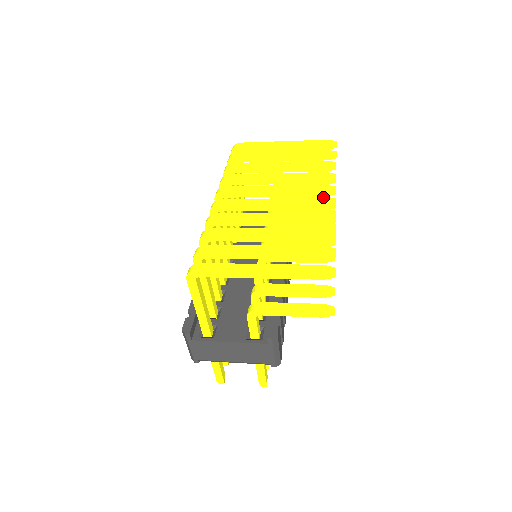
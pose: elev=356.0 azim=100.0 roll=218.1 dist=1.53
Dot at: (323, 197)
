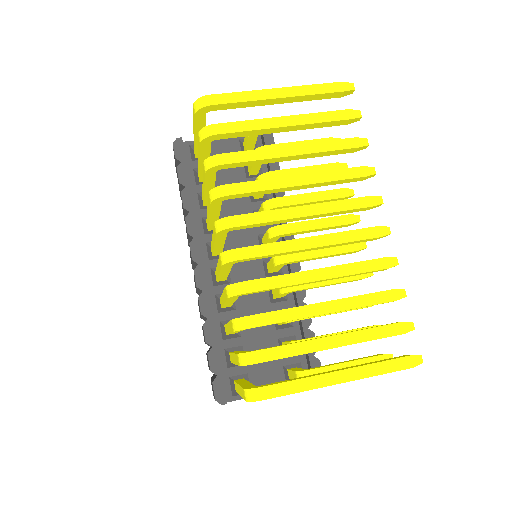
Dot at: (332, 164)
